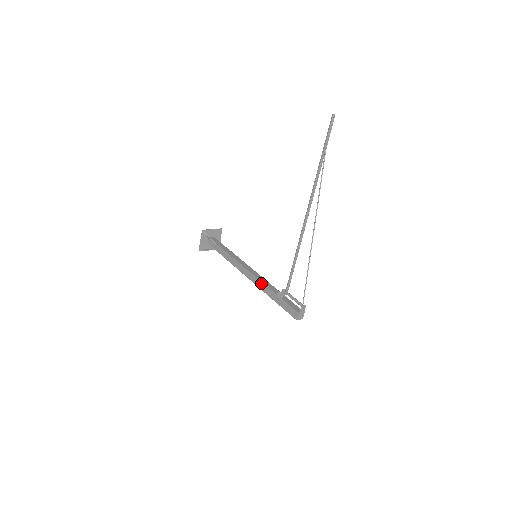
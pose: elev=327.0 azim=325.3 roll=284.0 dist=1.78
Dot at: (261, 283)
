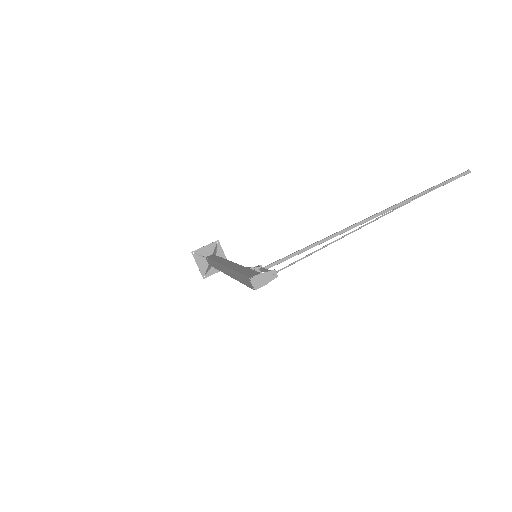
Dot at: (237, 264)
